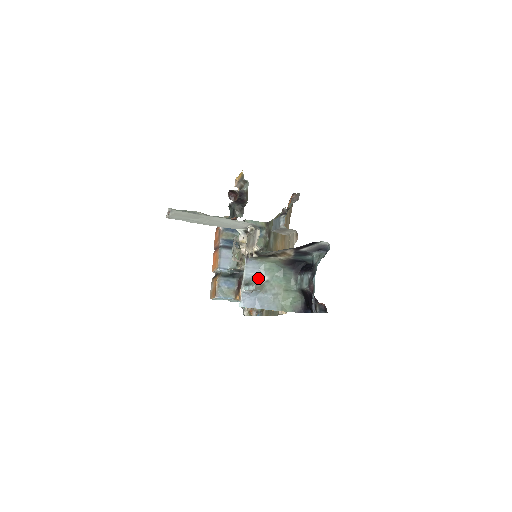
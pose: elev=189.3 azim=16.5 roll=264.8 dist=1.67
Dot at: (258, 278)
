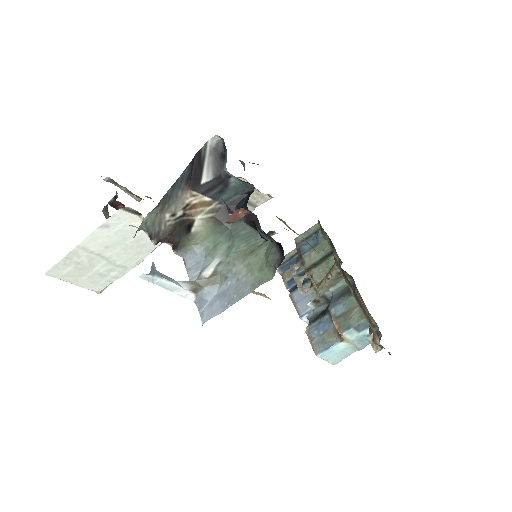
Dot at: (204, 270)
